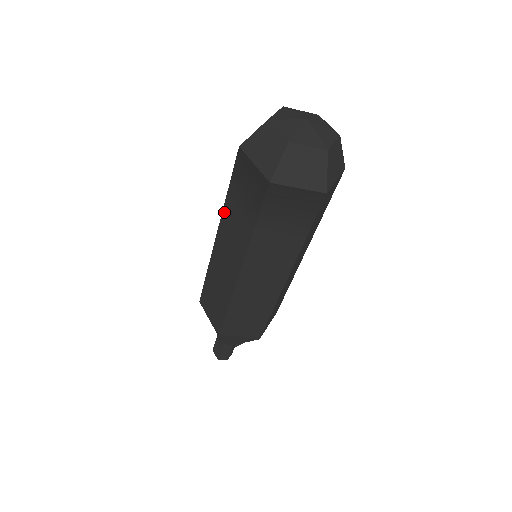
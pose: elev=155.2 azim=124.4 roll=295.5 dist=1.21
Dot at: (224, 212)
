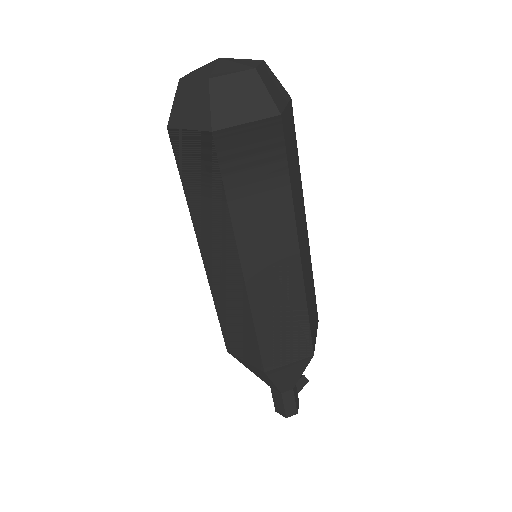
Dot at: (193, 218)
